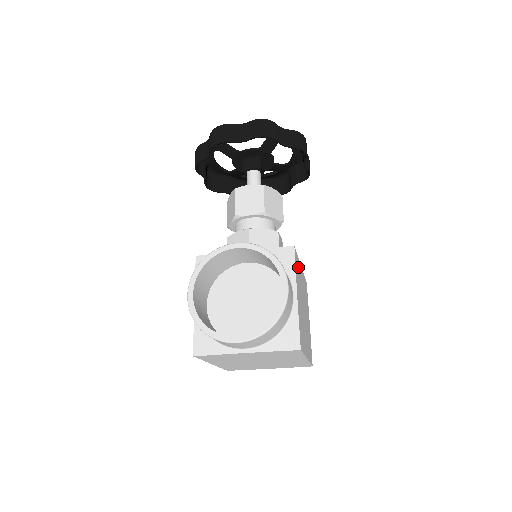
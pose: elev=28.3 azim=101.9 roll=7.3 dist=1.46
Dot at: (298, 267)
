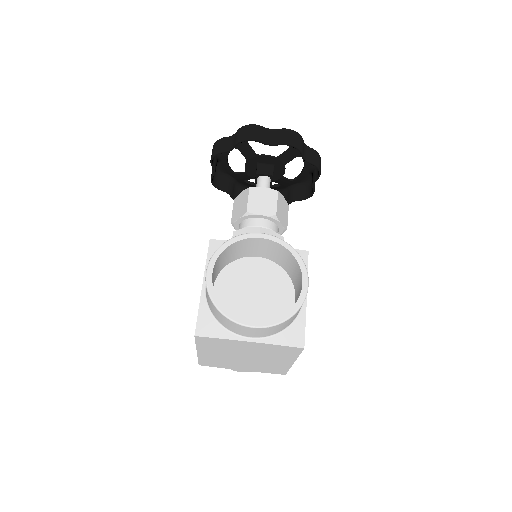
Dot at: occluded
